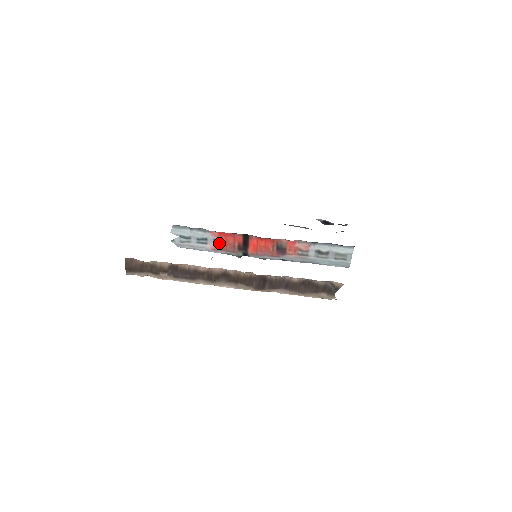
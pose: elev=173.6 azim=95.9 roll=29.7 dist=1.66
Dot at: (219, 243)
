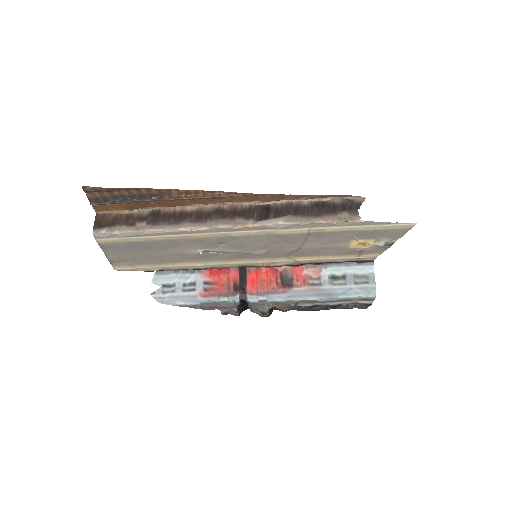
Dot at: (210, 286)
